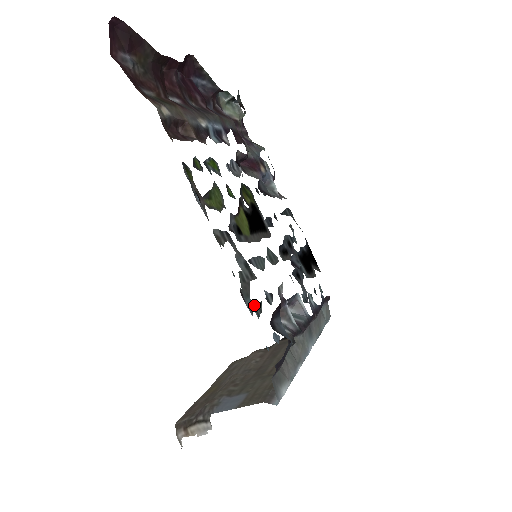
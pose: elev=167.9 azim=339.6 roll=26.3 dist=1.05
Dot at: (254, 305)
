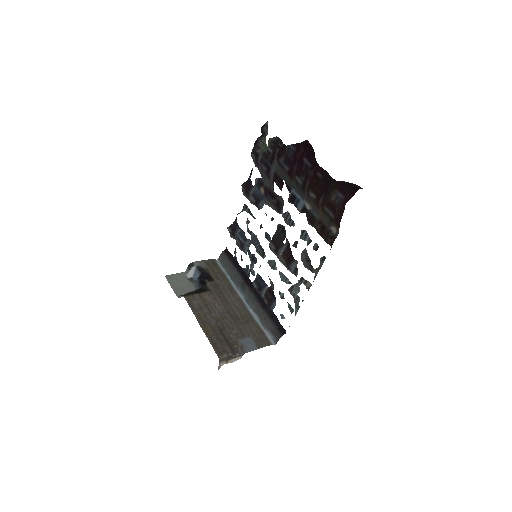
Dot at: (293, 309)
